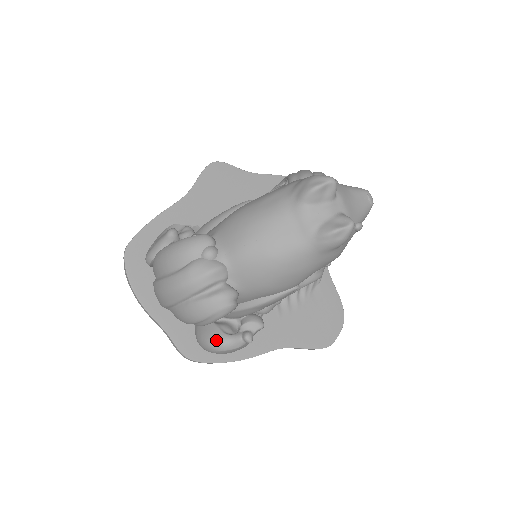
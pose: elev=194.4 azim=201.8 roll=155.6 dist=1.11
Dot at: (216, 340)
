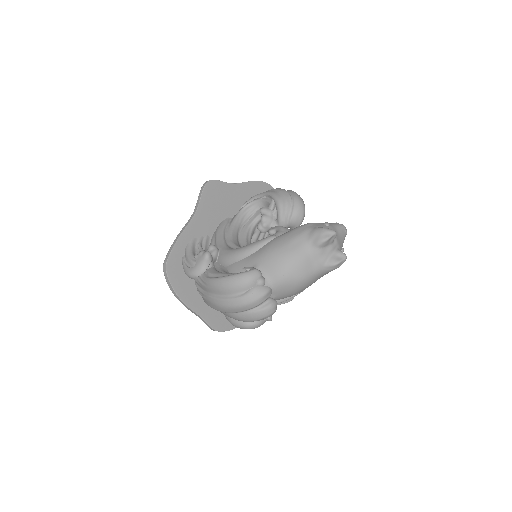
Dot at: (250, 323)
